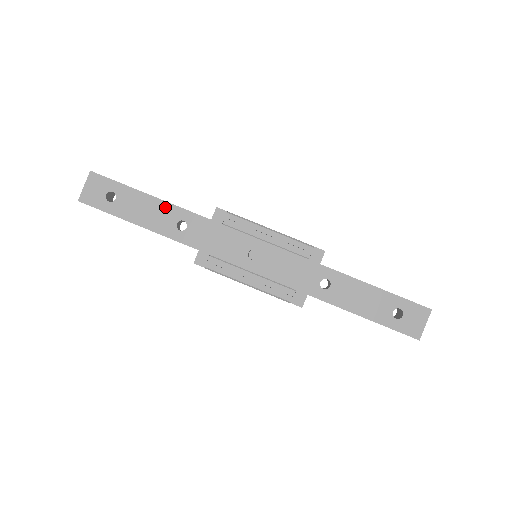
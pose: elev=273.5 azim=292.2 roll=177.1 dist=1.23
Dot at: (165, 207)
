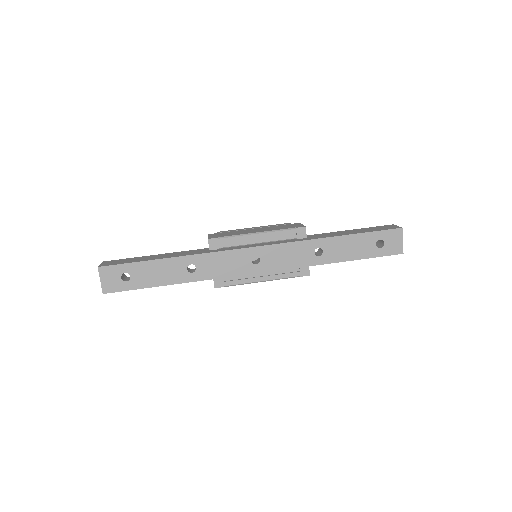
Dot at: (171, 262)
